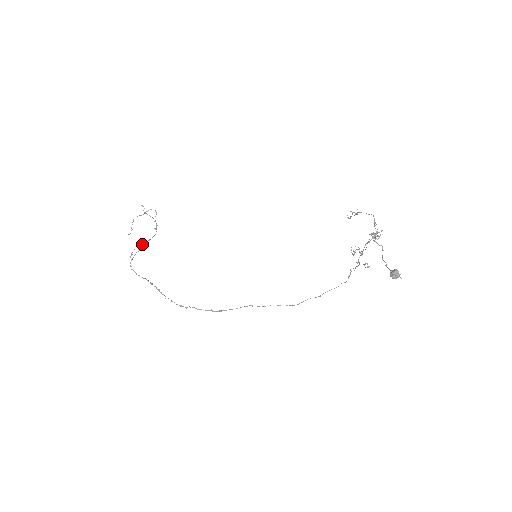
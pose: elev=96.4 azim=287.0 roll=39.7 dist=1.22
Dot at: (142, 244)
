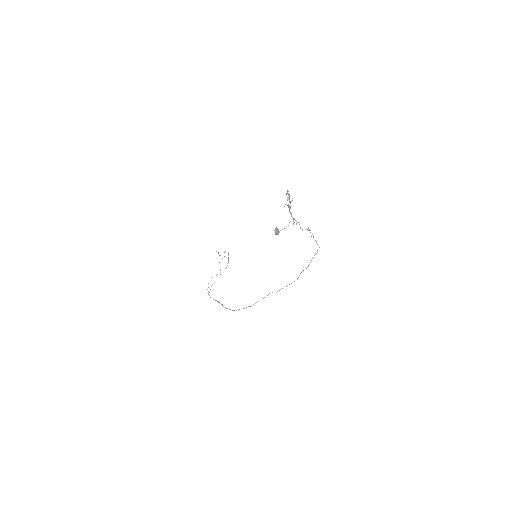
Dot at: occluded
